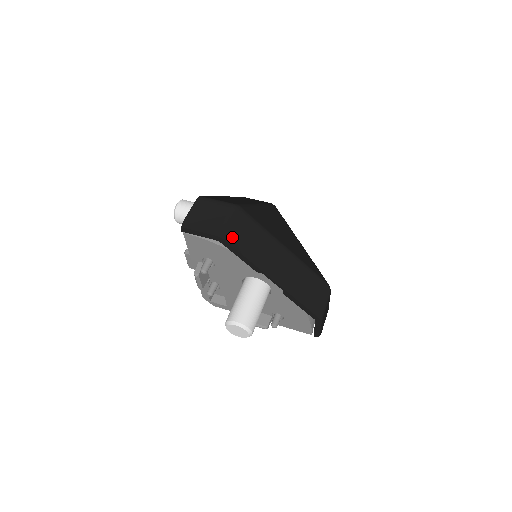
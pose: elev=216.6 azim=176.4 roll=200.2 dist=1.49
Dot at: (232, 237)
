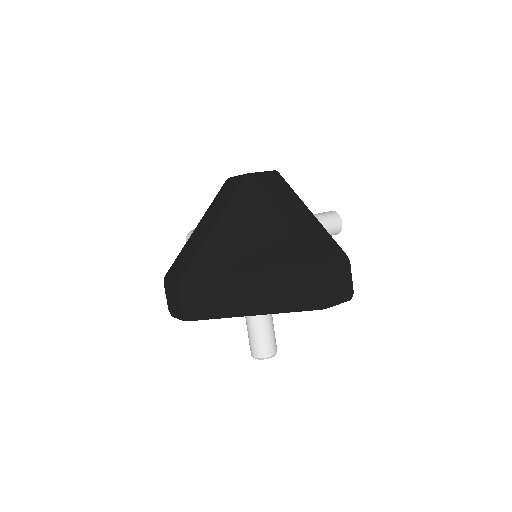
Dot at: (193, 313)
